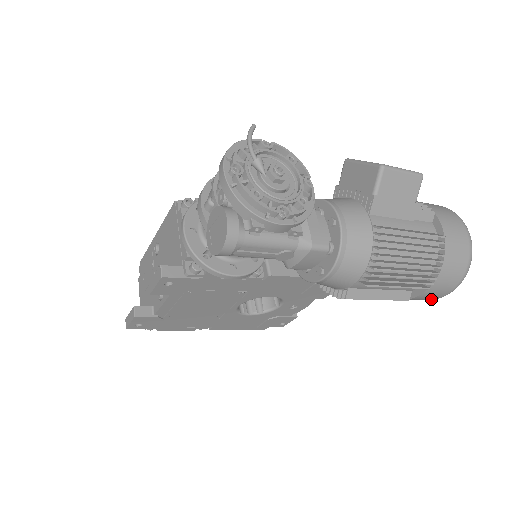
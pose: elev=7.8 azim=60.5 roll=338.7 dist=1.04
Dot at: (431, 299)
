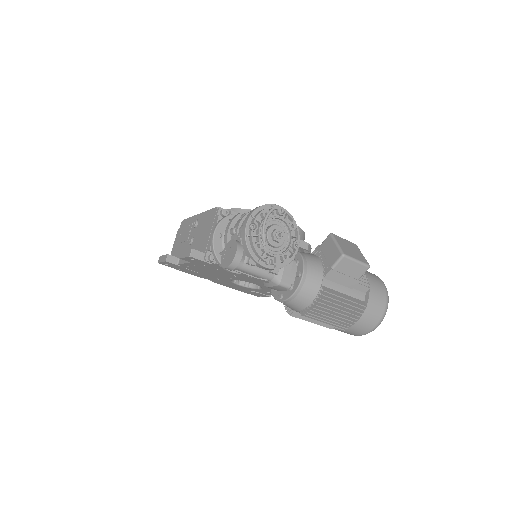
Dot at: occluded
